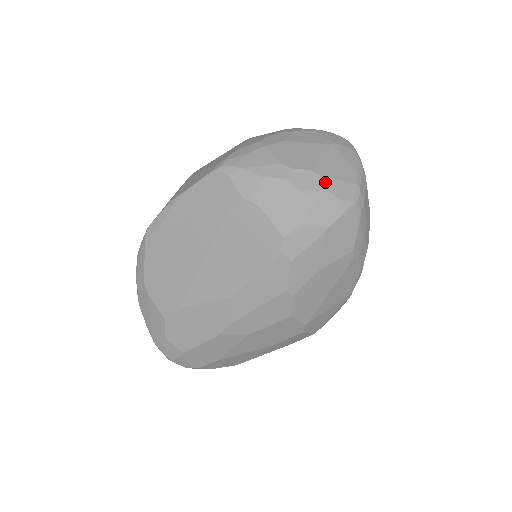
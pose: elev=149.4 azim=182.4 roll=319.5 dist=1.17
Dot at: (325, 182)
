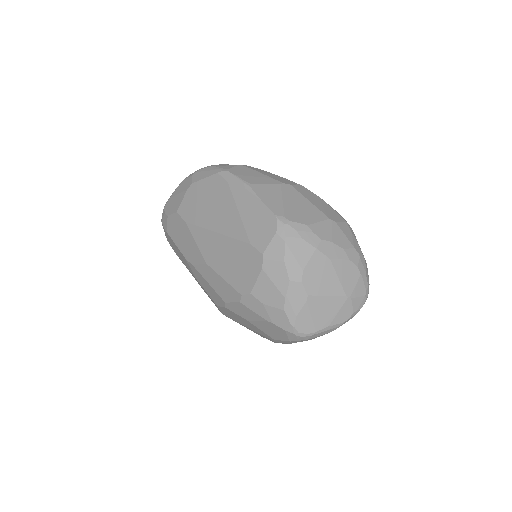
Dot at: (303, 310)
